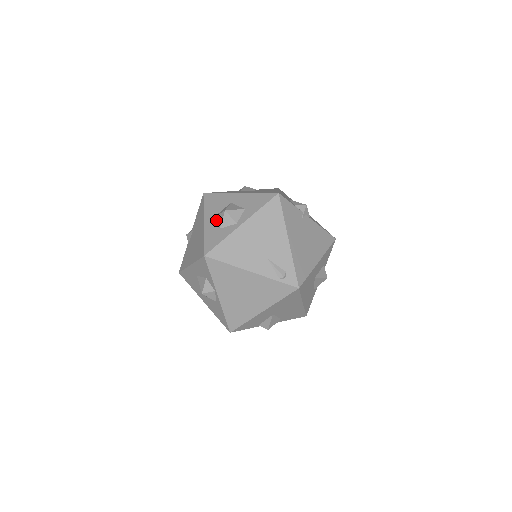
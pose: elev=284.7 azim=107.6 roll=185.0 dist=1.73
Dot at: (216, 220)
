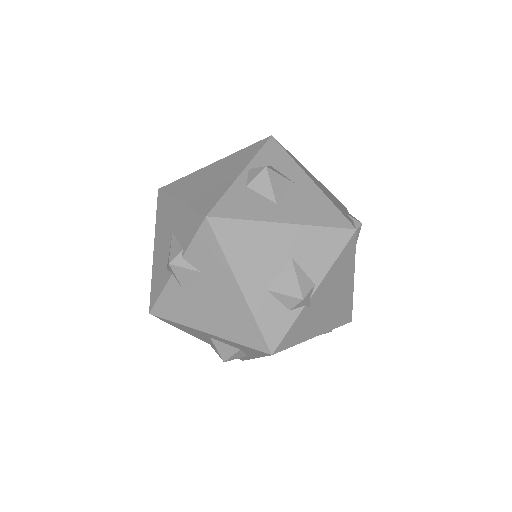
Dot at: occluded
